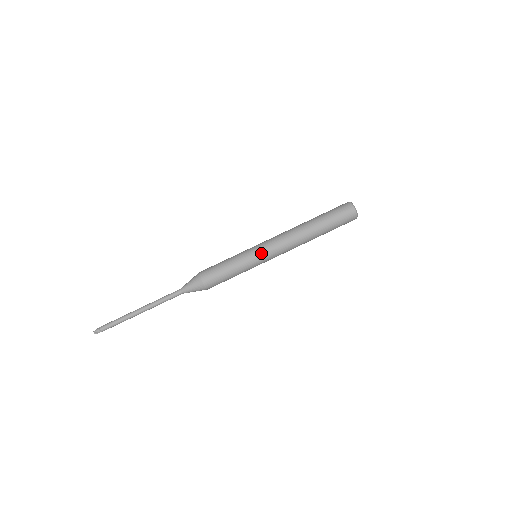
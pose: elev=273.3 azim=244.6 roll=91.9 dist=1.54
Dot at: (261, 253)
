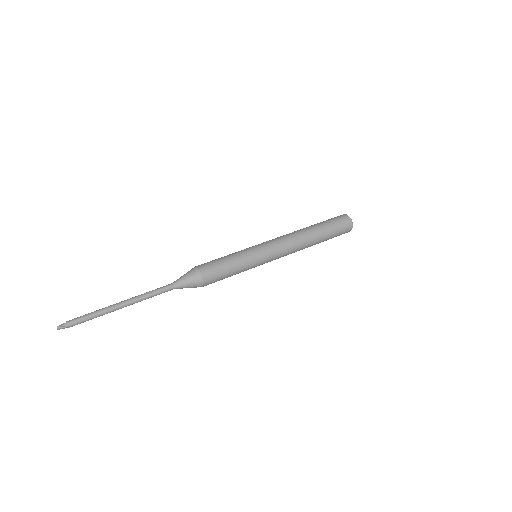
Dot at: (262, 247)
